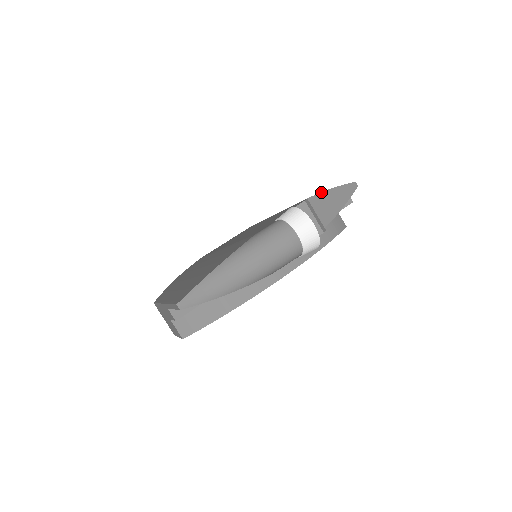
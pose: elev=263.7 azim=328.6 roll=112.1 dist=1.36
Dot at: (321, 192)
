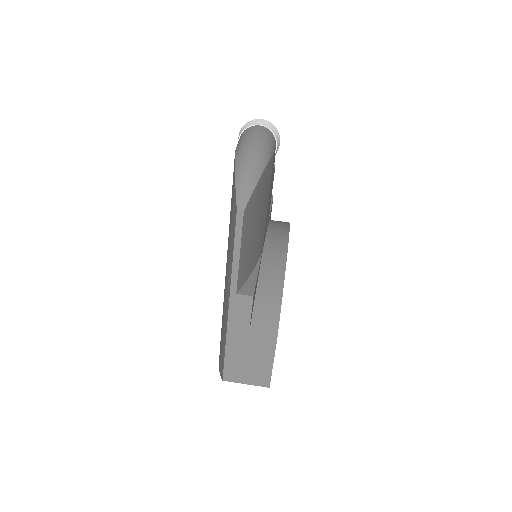
Dot at: occluded
